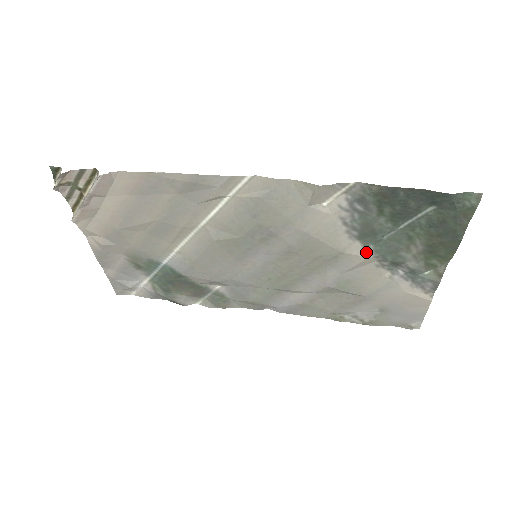
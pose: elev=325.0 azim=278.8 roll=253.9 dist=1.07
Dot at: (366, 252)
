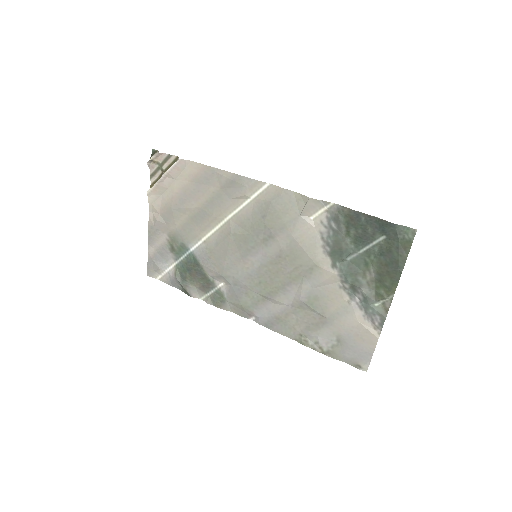
Dot at: (333, 268)
